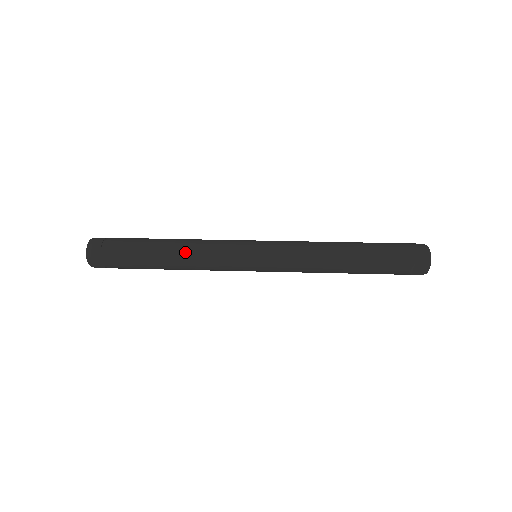
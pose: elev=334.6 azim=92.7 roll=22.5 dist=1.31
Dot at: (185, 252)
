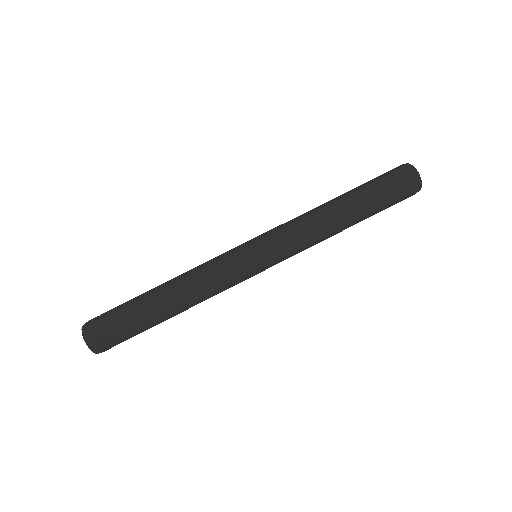
Dot at: occluded
